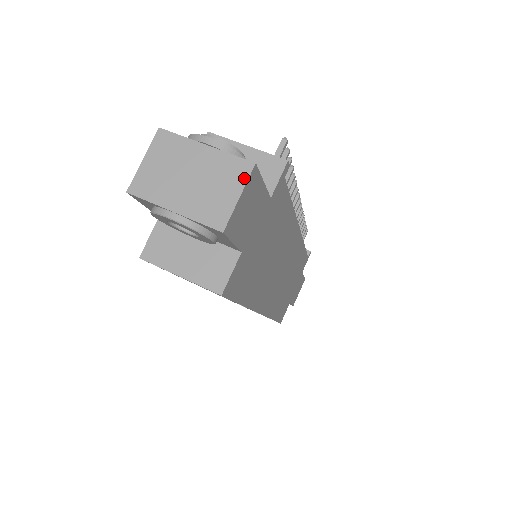
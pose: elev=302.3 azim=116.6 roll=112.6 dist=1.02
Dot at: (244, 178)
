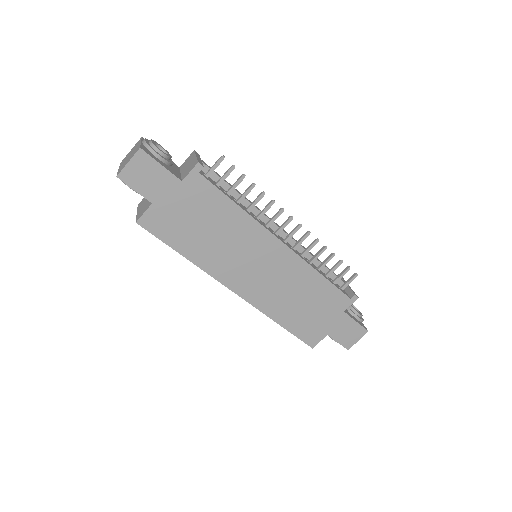
Dot at: (134, 154)
